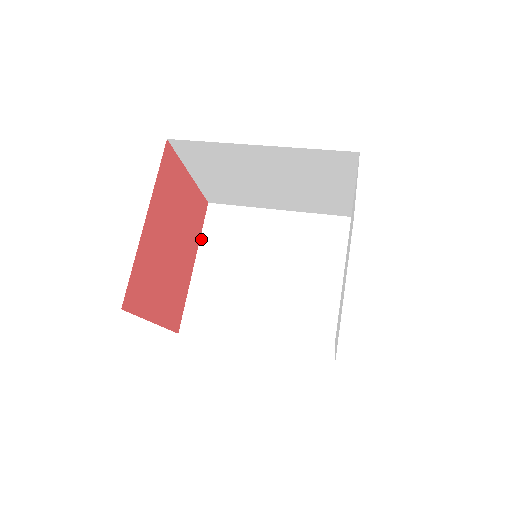
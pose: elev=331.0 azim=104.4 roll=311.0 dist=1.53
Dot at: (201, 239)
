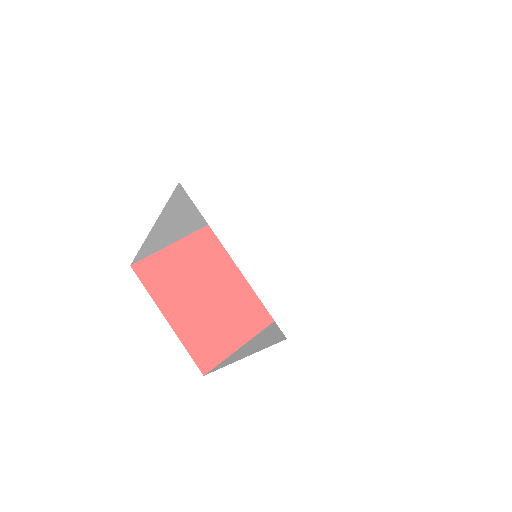
Dot at: occluded
